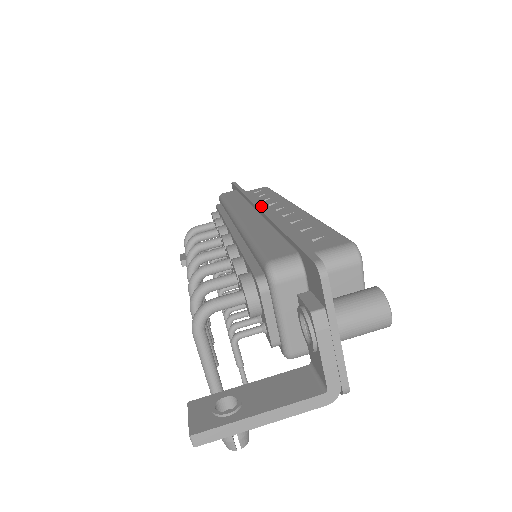
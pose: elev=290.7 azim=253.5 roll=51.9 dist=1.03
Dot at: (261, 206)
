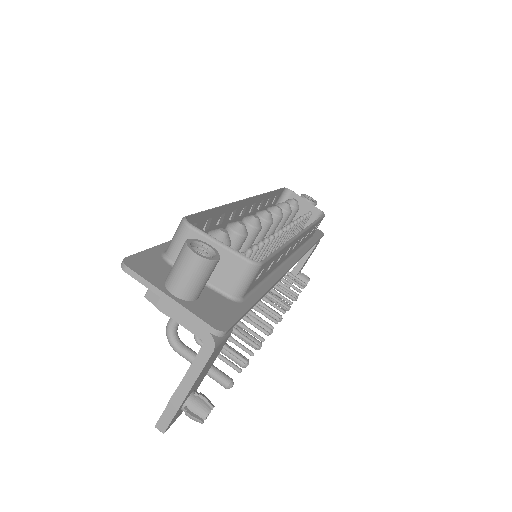
Dot at: occluded
